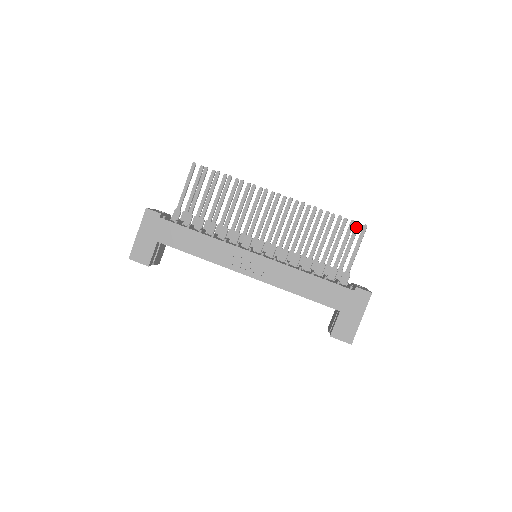
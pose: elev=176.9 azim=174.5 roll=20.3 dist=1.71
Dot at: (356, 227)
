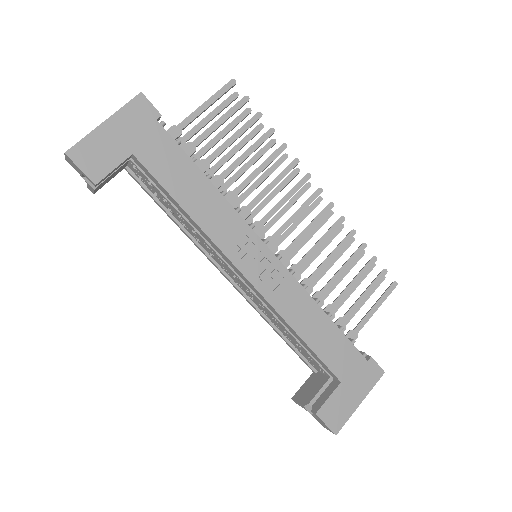
Dot at: occluded
